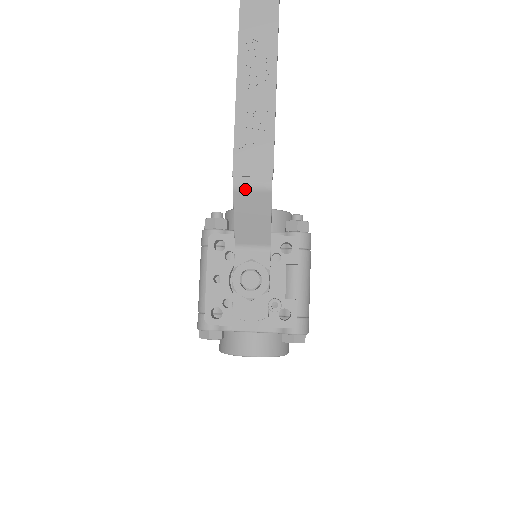
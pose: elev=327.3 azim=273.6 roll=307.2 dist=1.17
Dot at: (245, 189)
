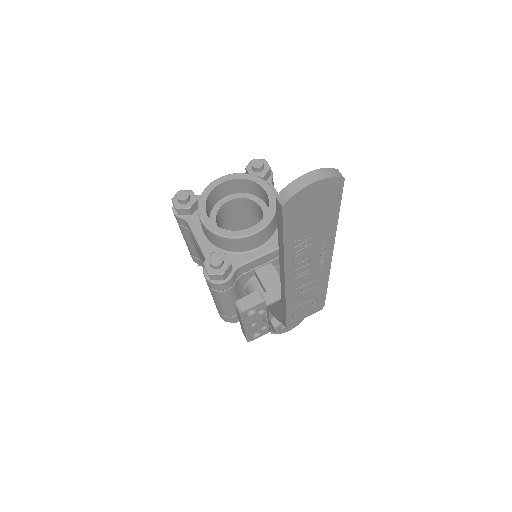
Dot at: occluded
